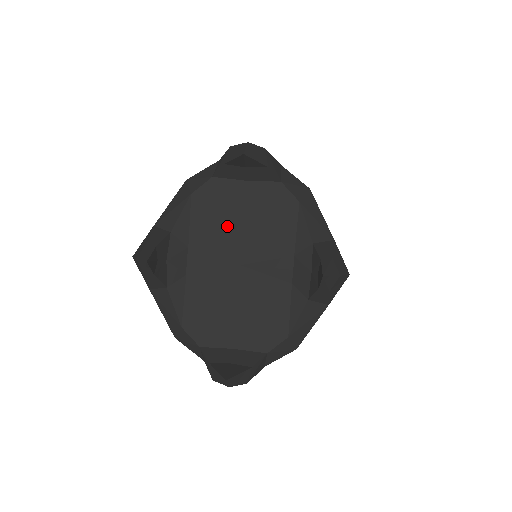
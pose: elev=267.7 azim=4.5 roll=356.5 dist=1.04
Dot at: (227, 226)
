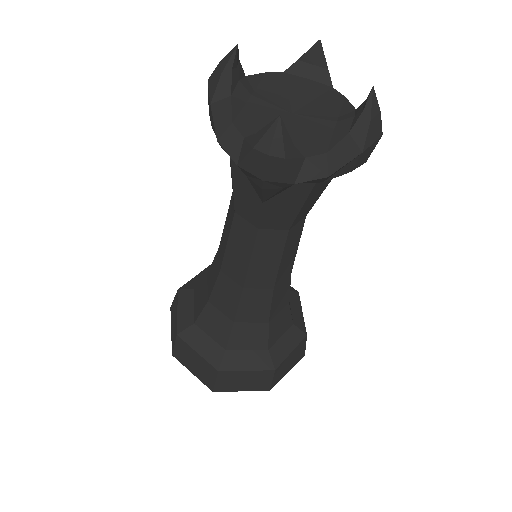
Dot at: (287, 94)
